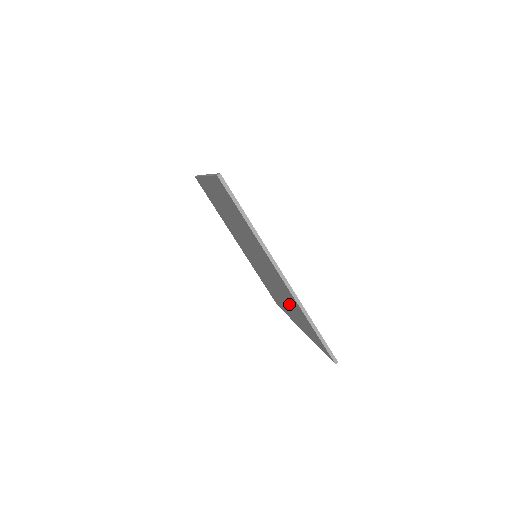
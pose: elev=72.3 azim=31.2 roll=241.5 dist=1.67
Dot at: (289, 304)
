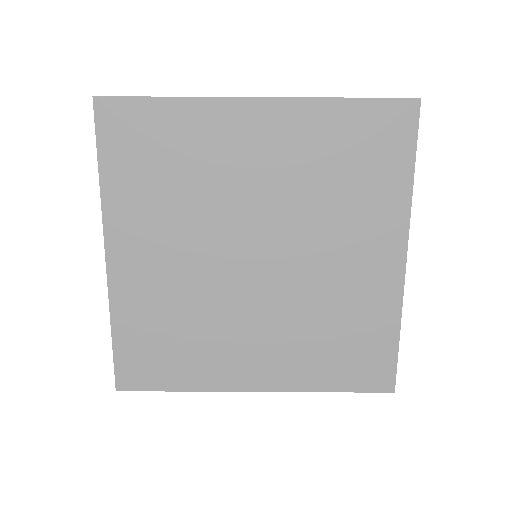
Dot at: (335, 198)
